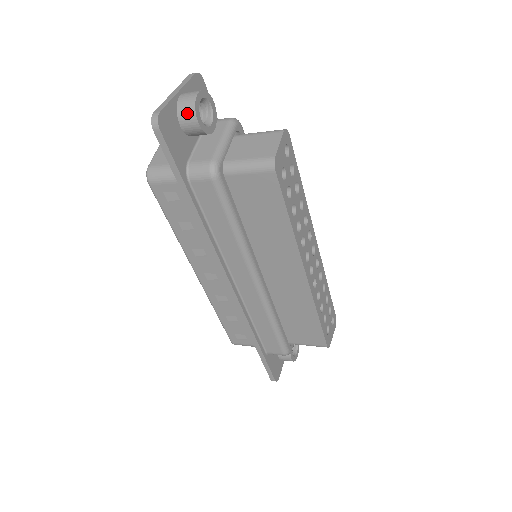
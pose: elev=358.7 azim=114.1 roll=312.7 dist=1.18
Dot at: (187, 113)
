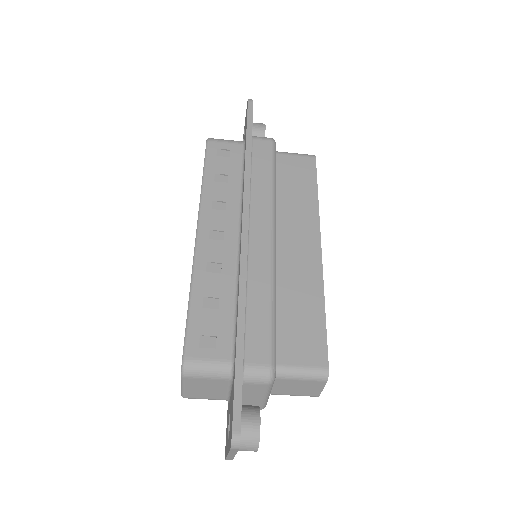
Dot at: (259, 123)
